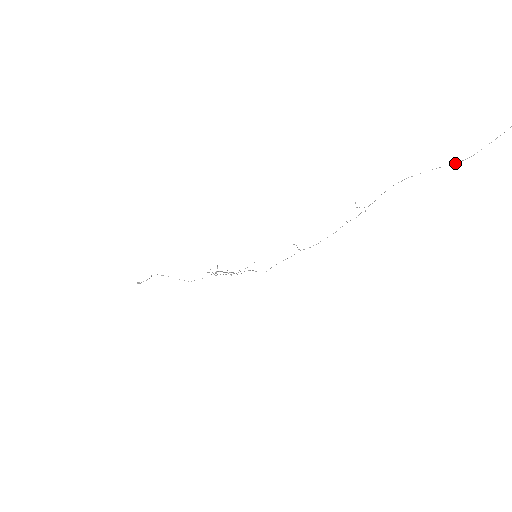
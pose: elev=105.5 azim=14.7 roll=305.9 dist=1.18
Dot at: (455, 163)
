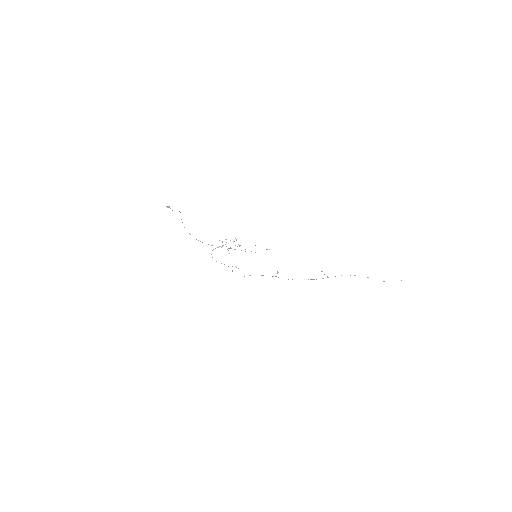
Dot at: occluded
